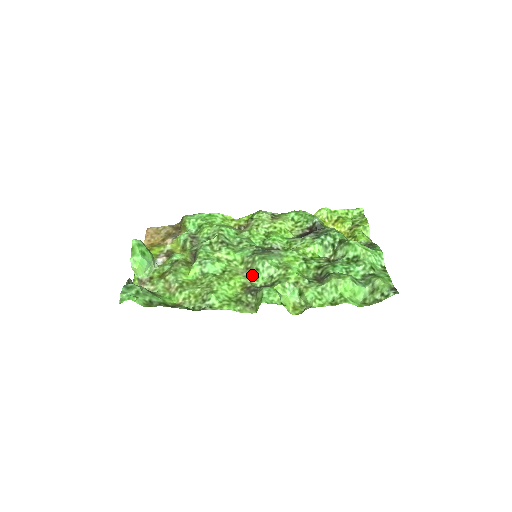
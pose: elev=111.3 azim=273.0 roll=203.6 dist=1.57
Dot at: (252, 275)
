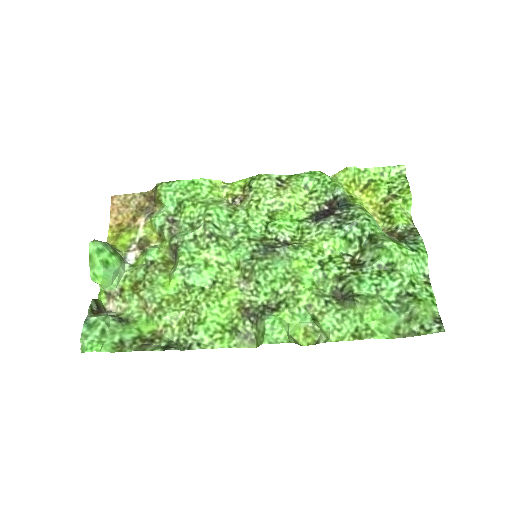
Dot at: (251, 288)
